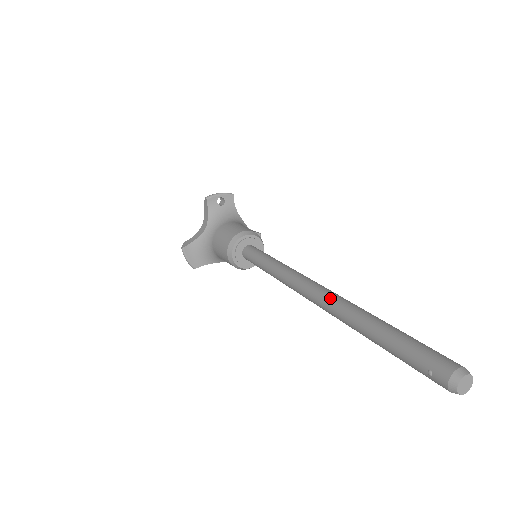
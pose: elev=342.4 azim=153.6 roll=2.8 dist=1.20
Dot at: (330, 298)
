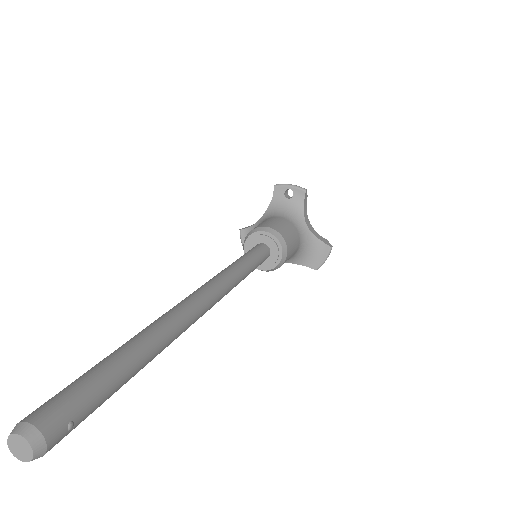
Dot at: (173, 307)
